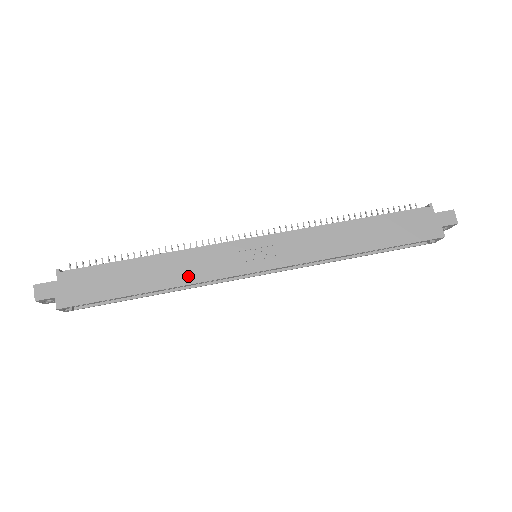
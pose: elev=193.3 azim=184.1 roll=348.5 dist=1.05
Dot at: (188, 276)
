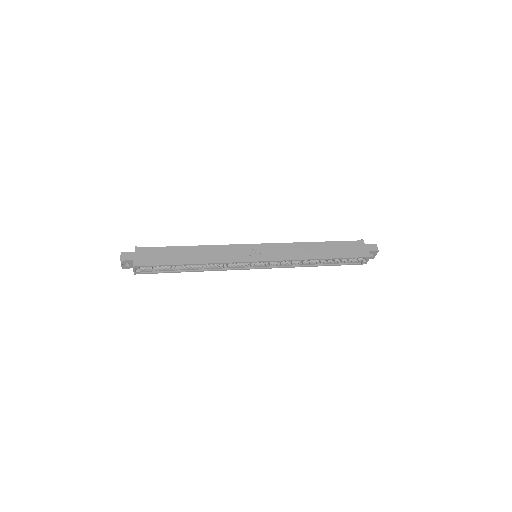
Dot at: (215, 259)
